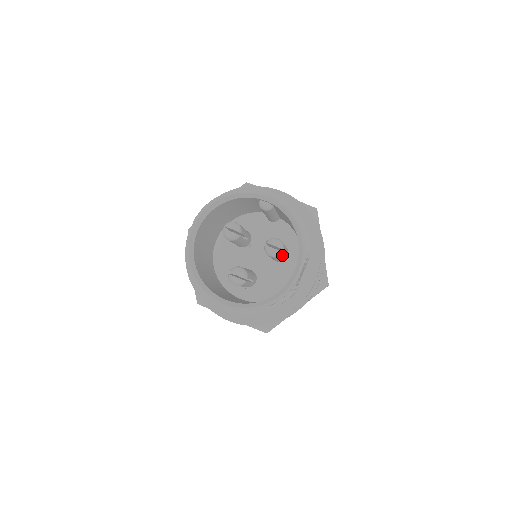
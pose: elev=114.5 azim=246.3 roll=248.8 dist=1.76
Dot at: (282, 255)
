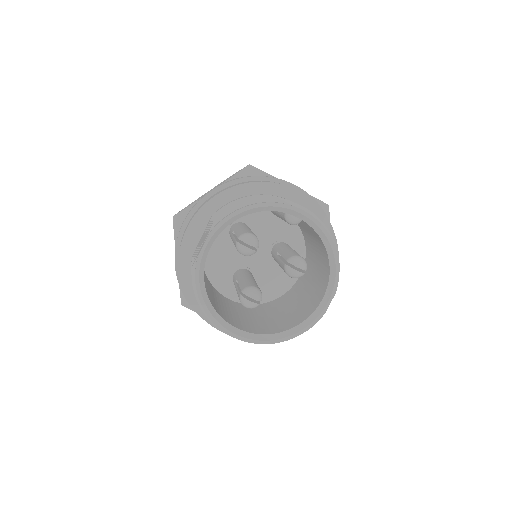
Dot at: occluded
